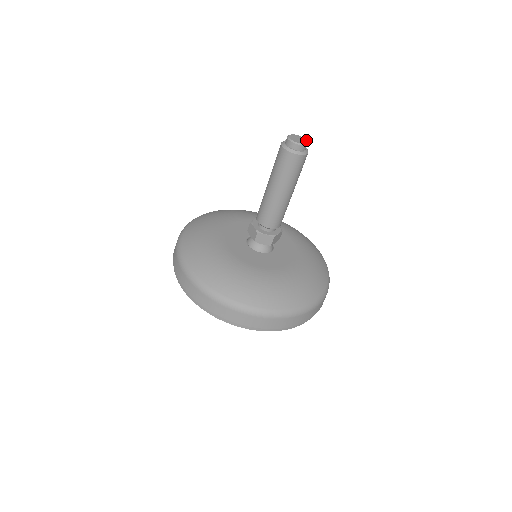
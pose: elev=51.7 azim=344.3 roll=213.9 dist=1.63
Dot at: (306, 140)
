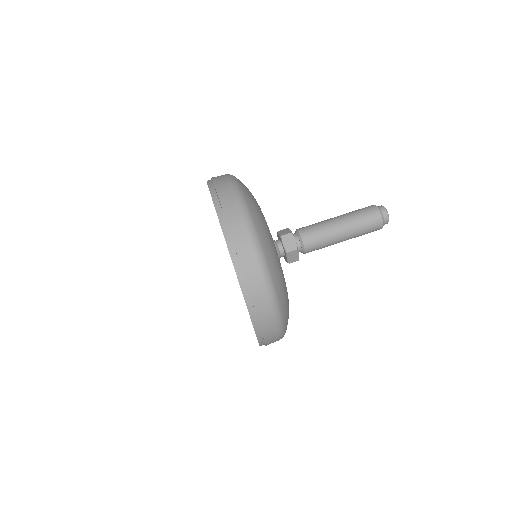
Dot at: occluded
